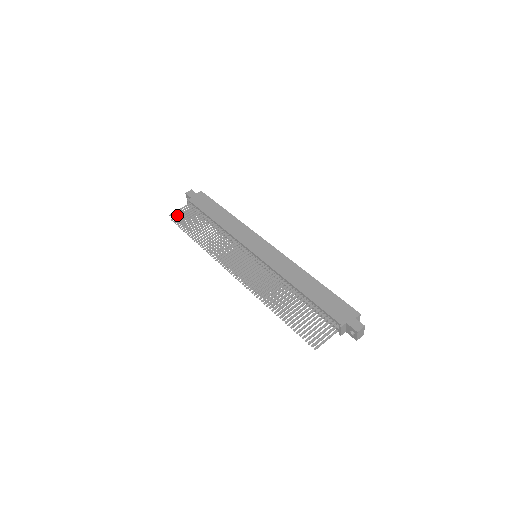
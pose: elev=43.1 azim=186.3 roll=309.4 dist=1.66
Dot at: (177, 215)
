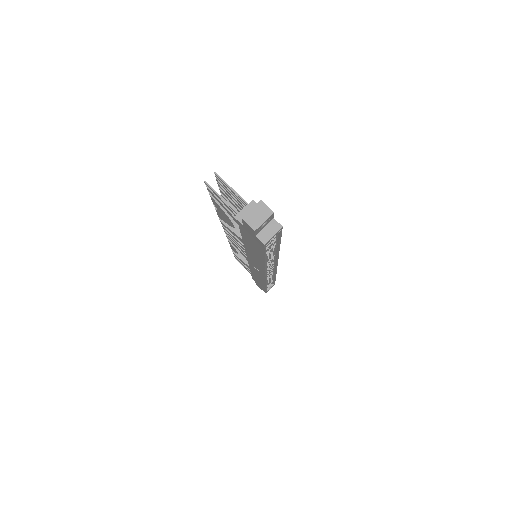
Dot at: occluded
